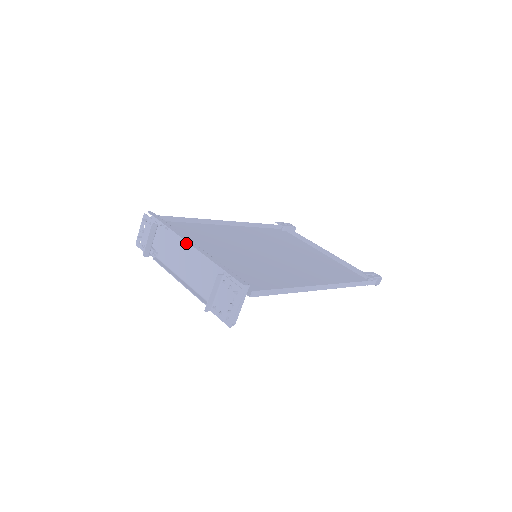
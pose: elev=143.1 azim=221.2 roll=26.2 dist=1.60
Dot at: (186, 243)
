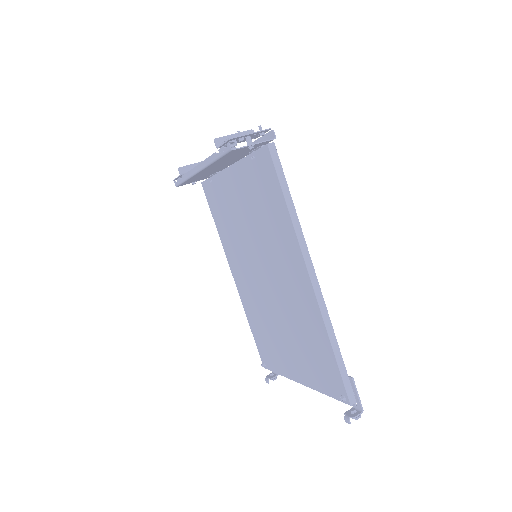
Dot at: (227, 165)
